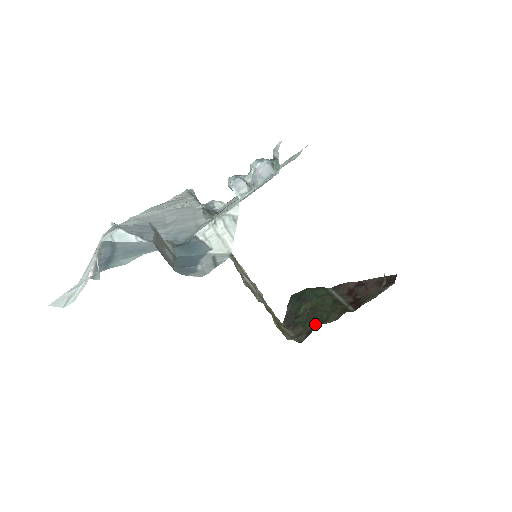
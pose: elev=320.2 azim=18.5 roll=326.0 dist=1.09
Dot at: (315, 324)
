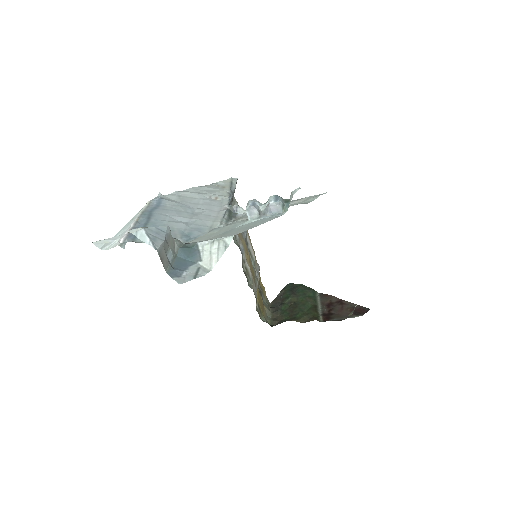
Dot at: (289, 317)
